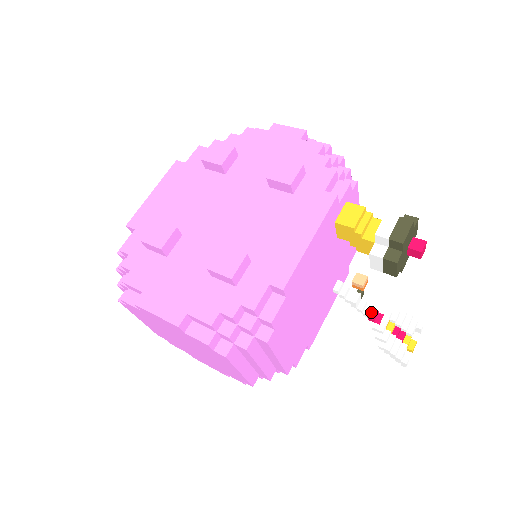
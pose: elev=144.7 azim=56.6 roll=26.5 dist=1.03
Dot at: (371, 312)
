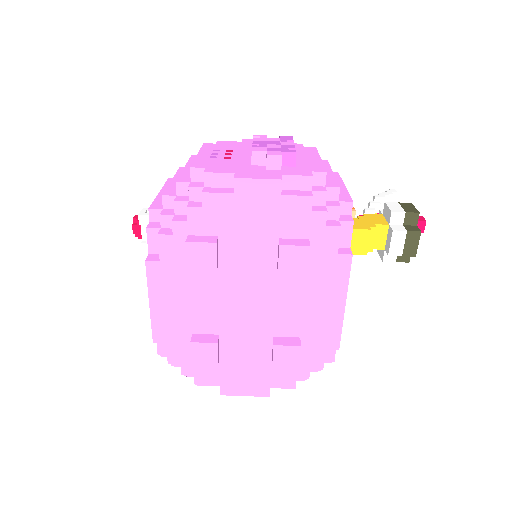
Dot at: occluded
